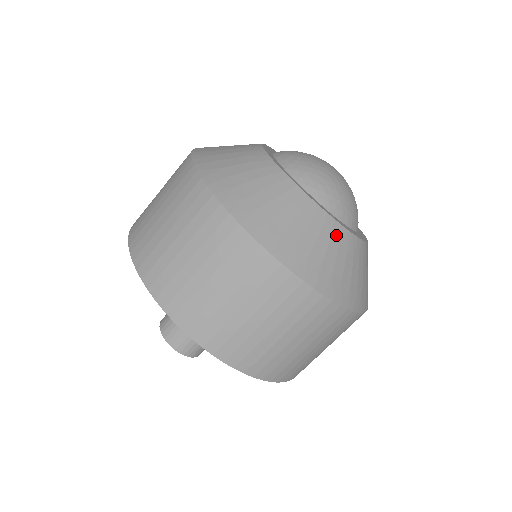
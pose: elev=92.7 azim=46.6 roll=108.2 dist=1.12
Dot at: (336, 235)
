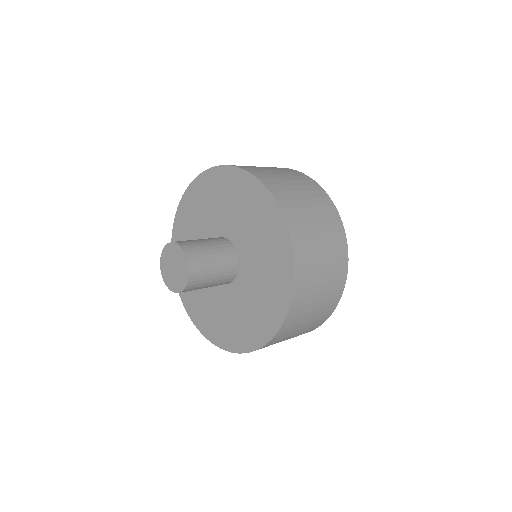
Dot at: occluded
